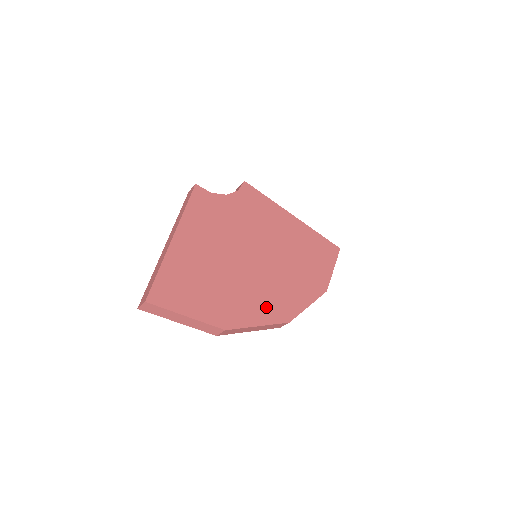
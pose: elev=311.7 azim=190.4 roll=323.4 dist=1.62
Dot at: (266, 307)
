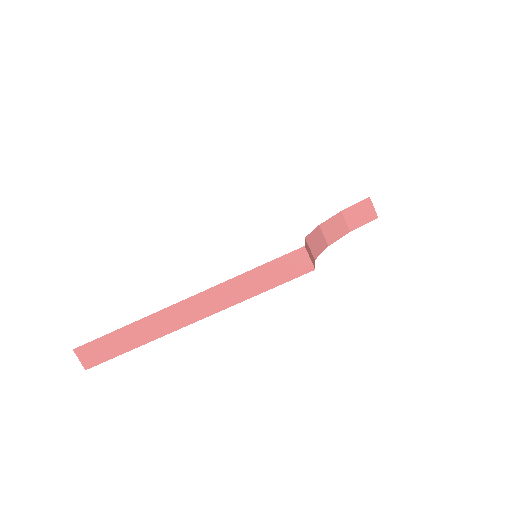
Dot at: occluded
